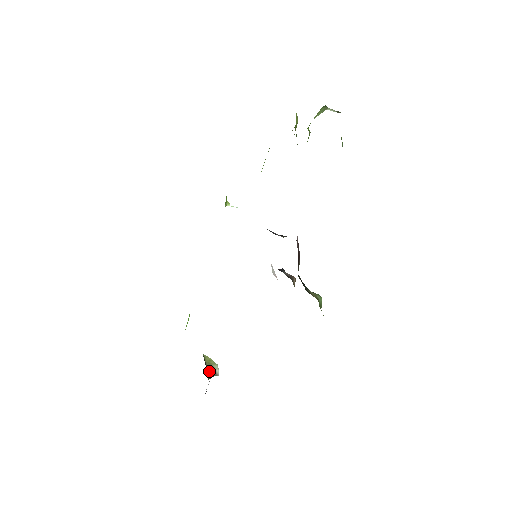
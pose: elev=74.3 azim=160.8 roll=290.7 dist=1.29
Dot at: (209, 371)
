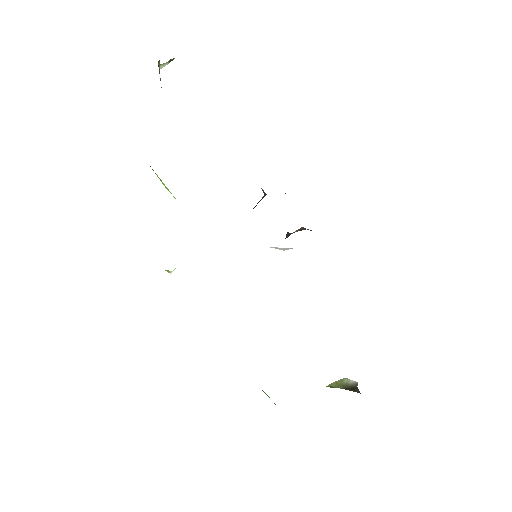
Dot at: (349, 389)
